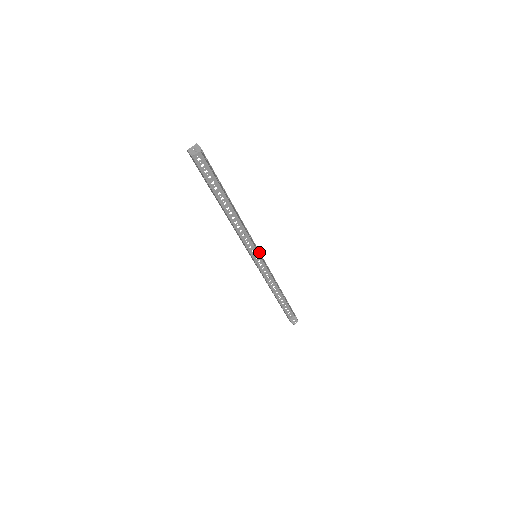
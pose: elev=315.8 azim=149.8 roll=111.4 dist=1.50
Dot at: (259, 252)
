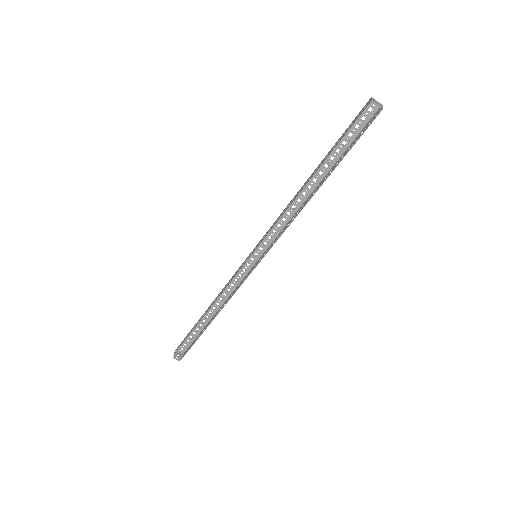
Dot at: (264, 255)
